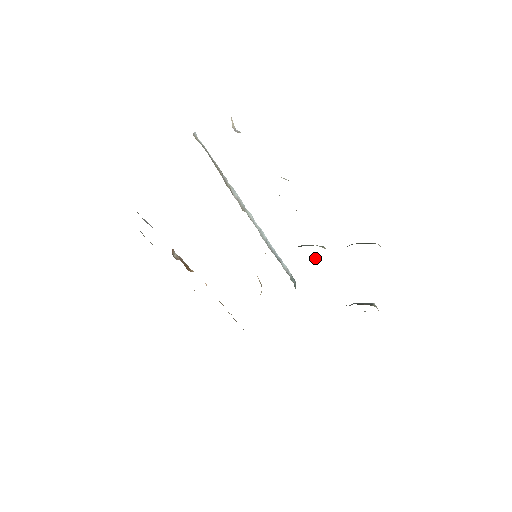
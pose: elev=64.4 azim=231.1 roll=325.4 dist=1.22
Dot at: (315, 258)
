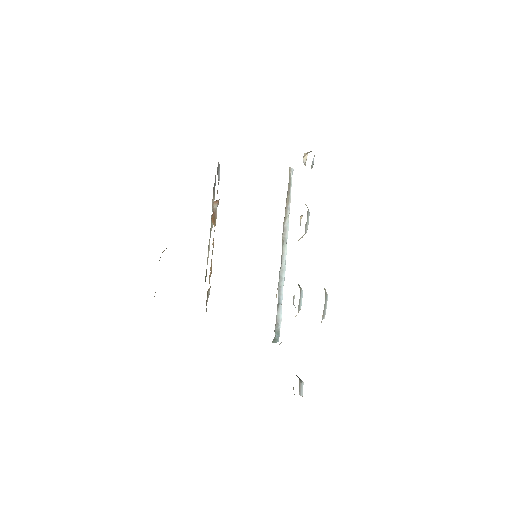
Dot at: occluded
